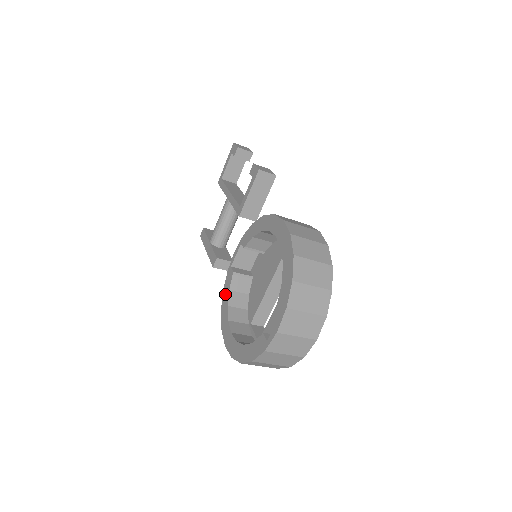
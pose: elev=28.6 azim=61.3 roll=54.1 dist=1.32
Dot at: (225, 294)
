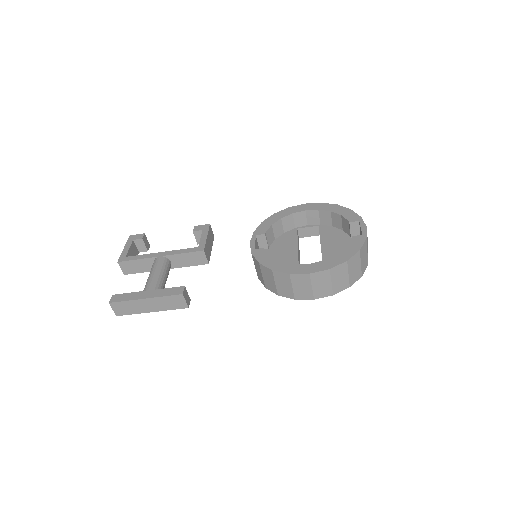
Dot at: (267, 261)
